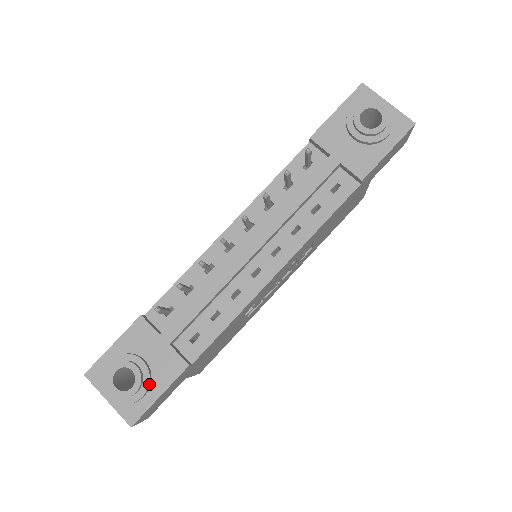
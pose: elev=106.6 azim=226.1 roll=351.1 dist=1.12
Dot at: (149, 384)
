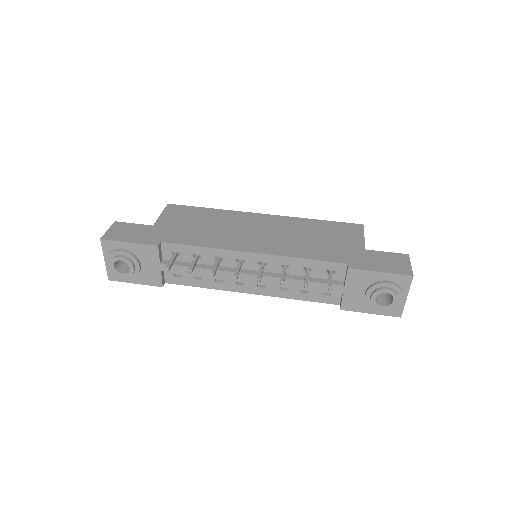
Dot at: (134, 277)
